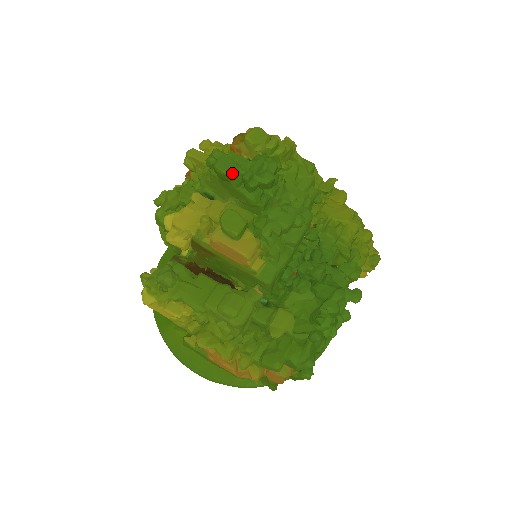
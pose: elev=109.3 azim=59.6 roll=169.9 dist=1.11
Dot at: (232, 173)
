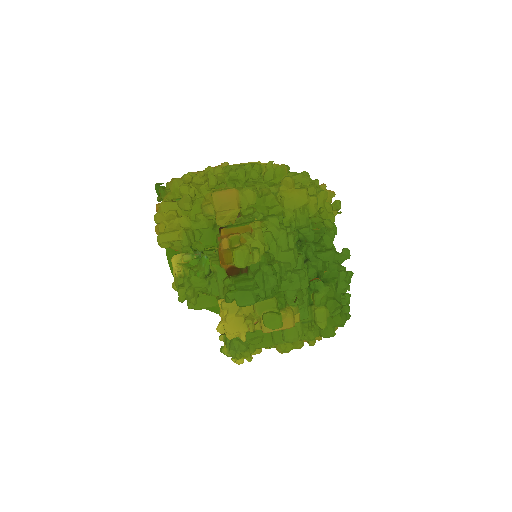
Dot at: (253, 302)
